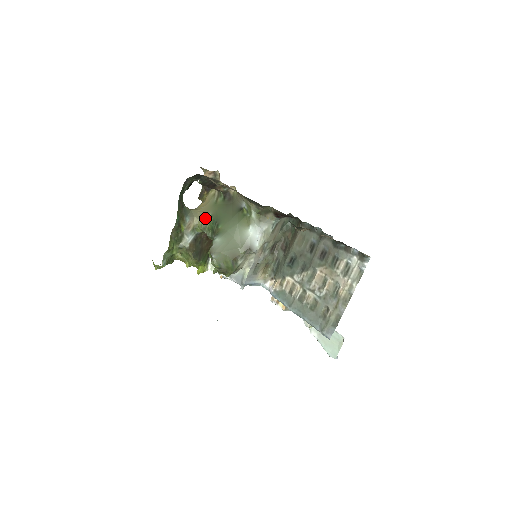
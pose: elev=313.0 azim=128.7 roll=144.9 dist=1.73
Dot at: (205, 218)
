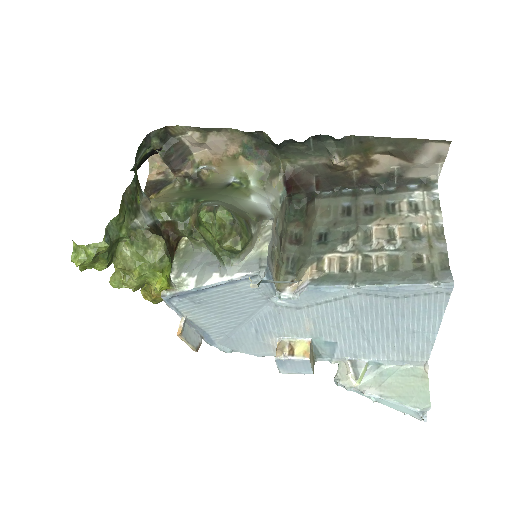
Dot at: (169, 201)
